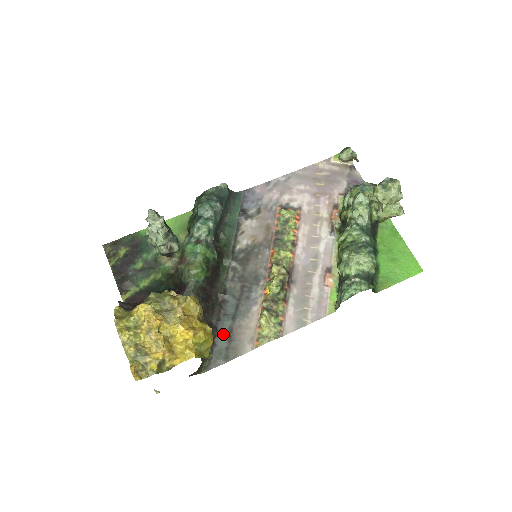
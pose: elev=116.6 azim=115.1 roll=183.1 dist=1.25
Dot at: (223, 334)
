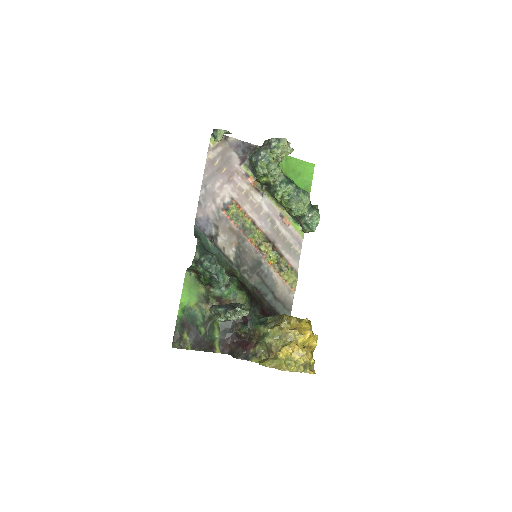
Dot at: (276, 304)
